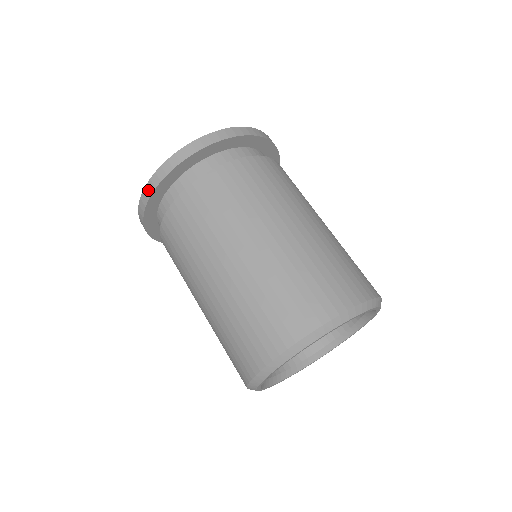
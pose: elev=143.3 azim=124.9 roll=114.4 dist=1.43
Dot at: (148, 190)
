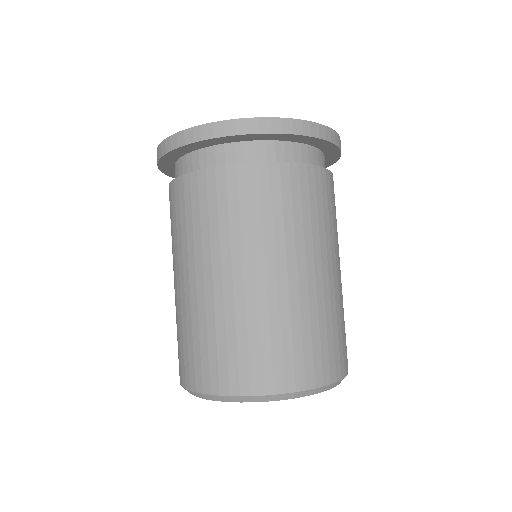
Dot at: (176, 140)
